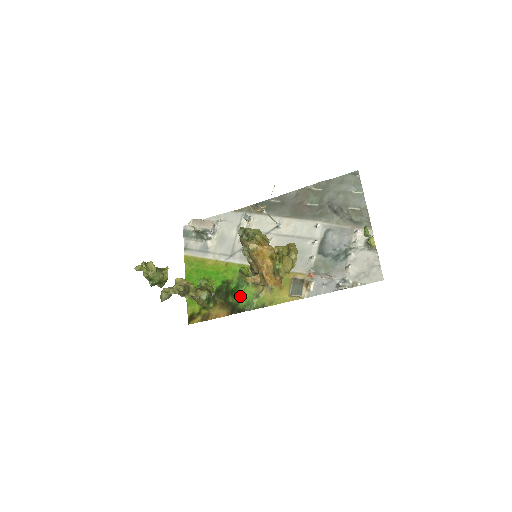
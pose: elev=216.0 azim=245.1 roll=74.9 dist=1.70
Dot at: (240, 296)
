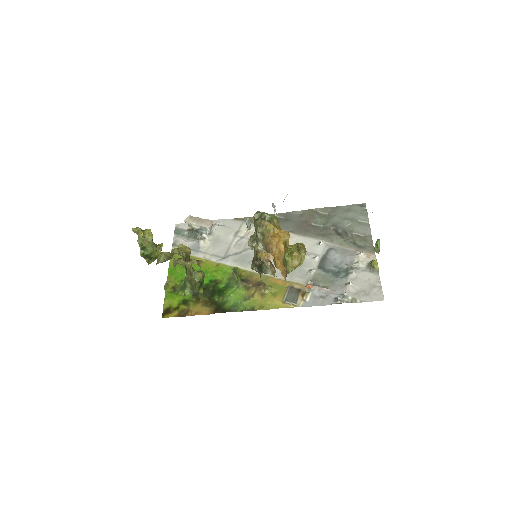
Dot at: (228, 296)
